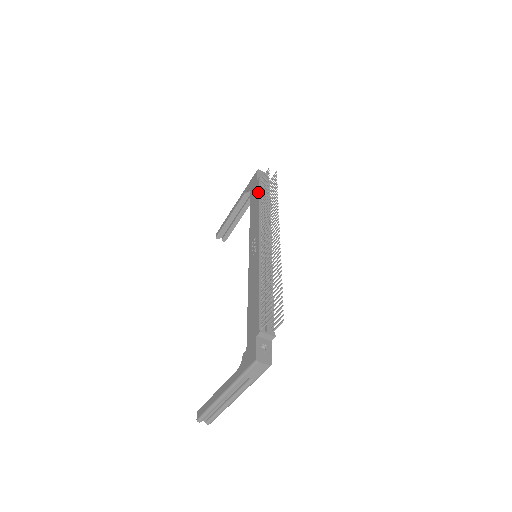
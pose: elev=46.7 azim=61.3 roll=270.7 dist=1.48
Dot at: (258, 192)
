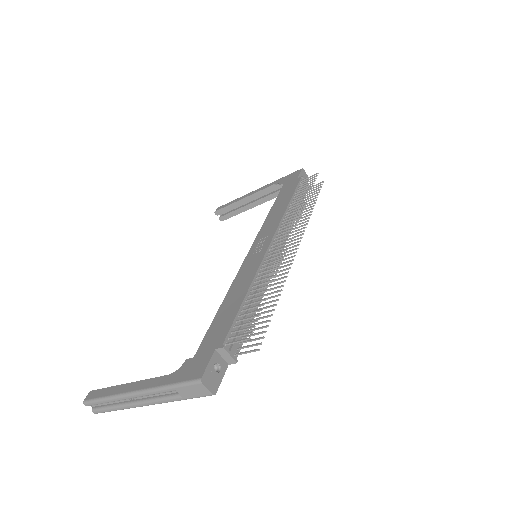
Dot at: (293, 190)
